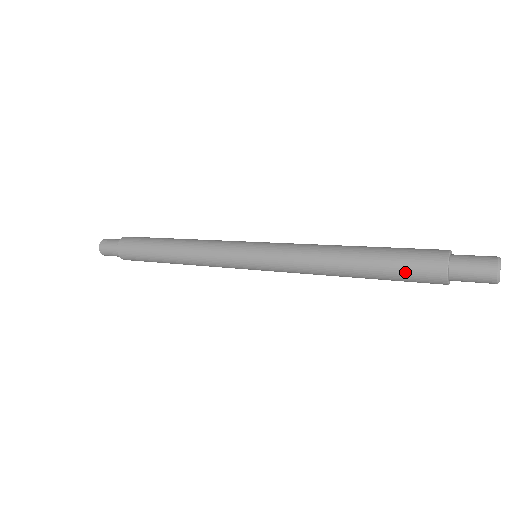
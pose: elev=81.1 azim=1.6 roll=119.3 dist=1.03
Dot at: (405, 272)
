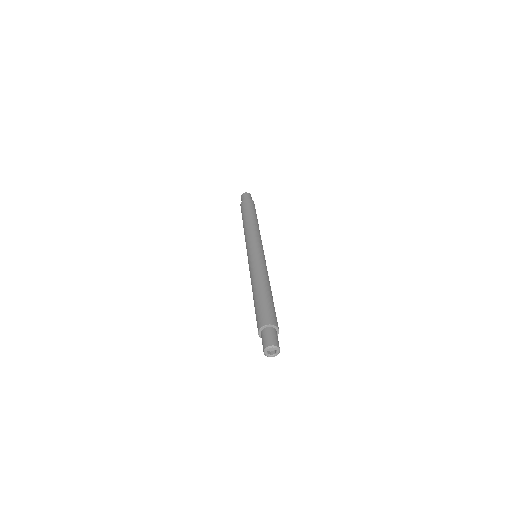
Dot at: occluded
